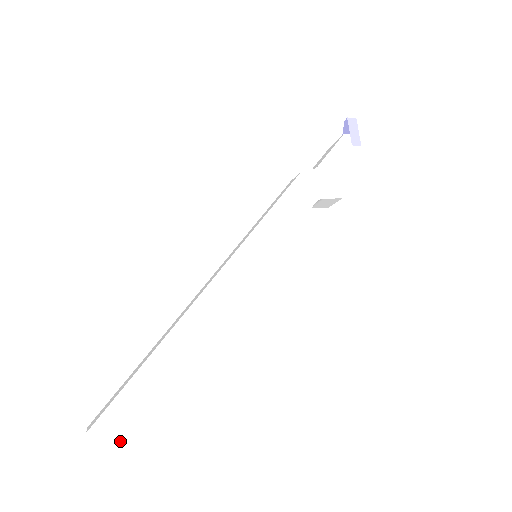
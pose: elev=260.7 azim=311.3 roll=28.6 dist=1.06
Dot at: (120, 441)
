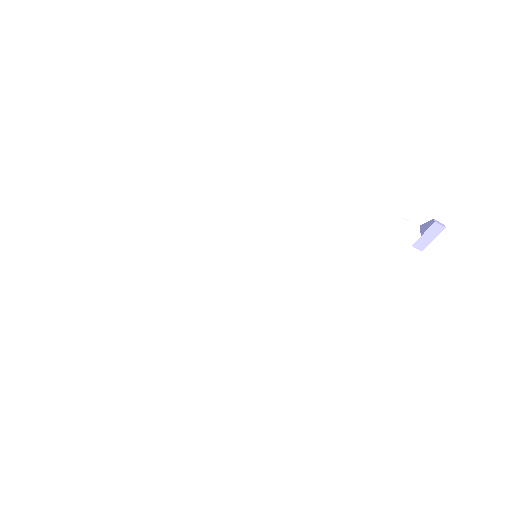
Dot at: (110, 288)
